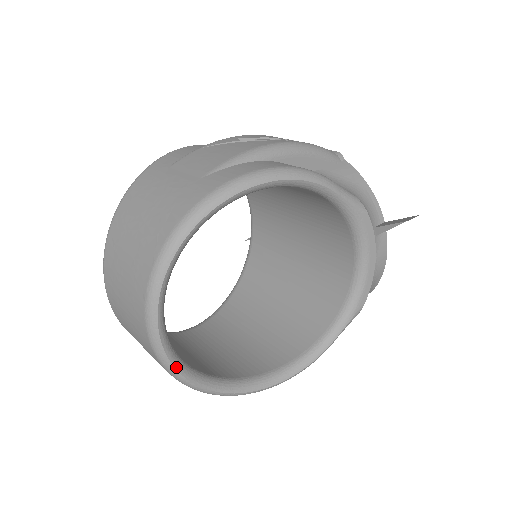
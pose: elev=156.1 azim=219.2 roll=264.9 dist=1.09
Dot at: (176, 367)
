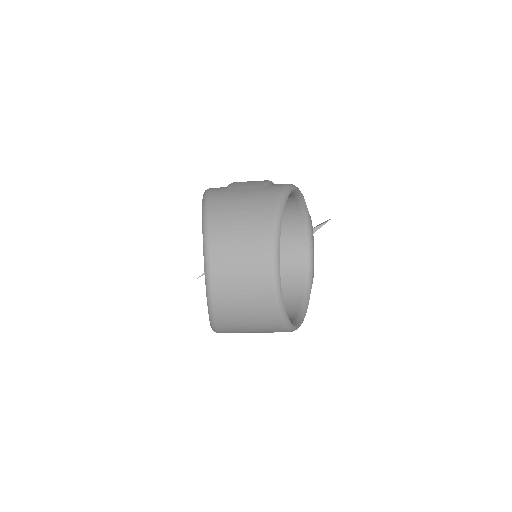
Dot at: (282, 296)
